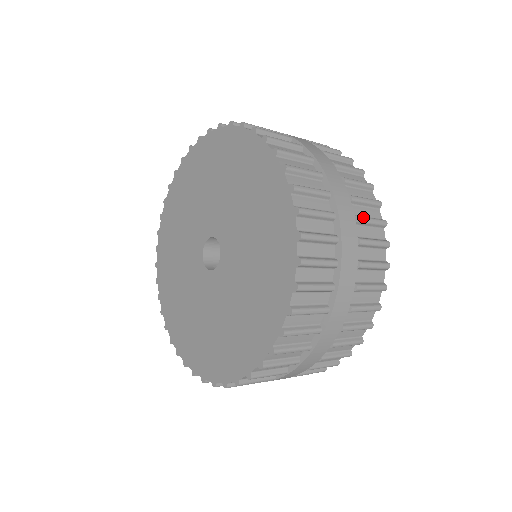
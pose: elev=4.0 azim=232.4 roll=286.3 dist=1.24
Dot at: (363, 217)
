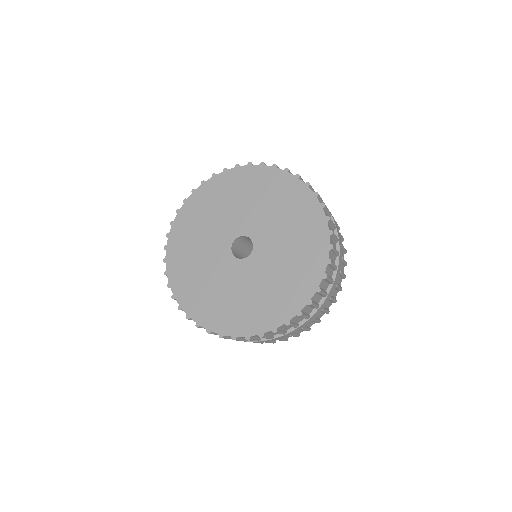
Dot at: occluded
